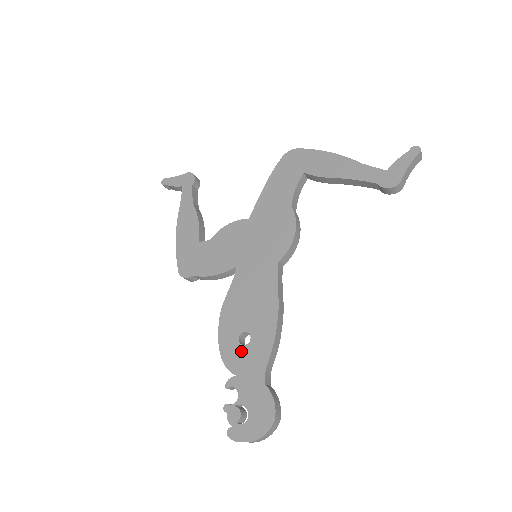
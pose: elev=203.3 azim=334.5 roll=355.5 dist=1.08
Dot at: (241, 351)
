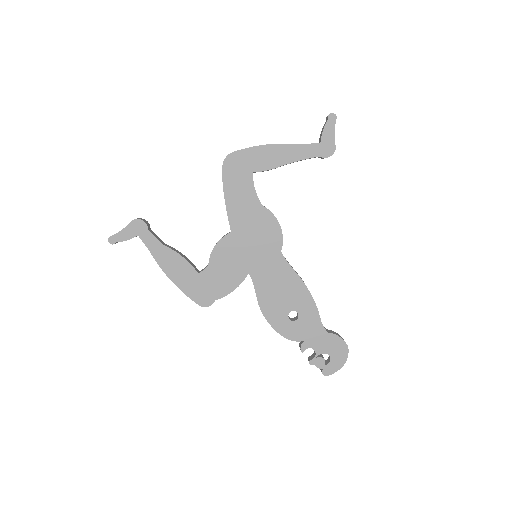
Dot at: (297, 325)
